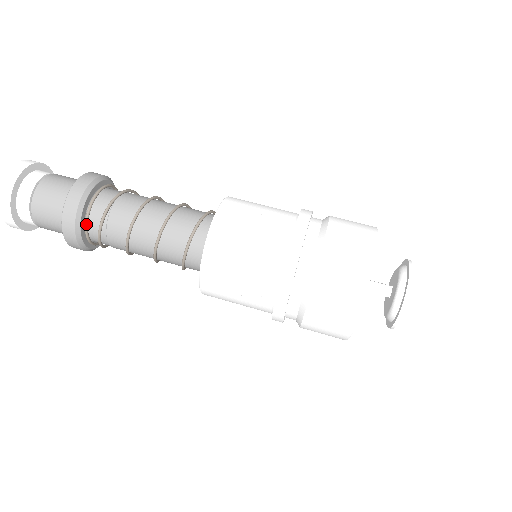
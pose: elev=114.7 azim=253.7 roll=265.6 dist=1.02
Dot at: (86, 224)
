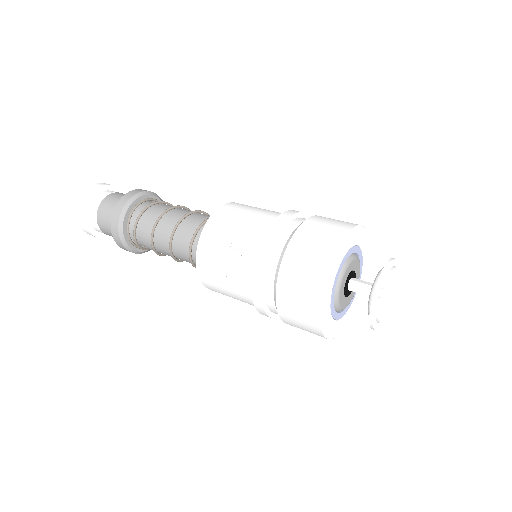
Dot at: (133, 210)
